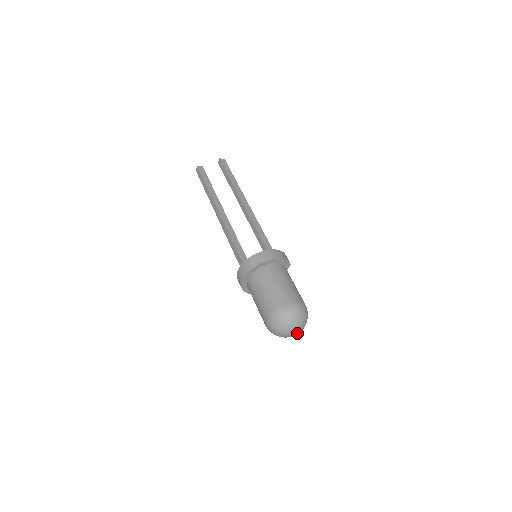
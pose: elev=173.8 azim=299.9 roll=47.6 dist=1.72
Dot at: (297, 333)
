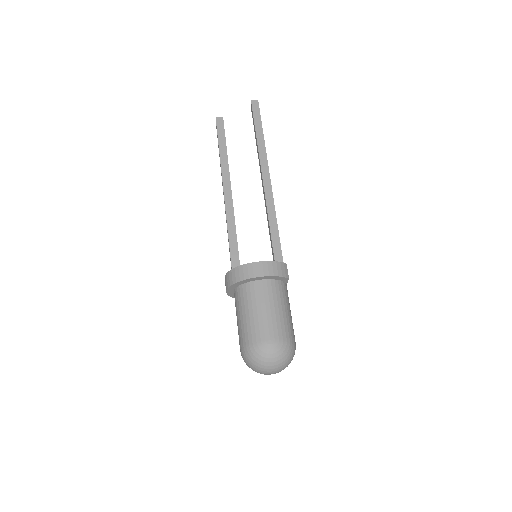
Dot at: (276, 372)
